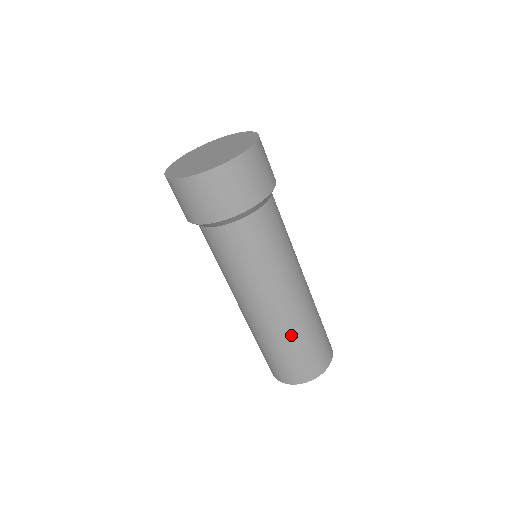
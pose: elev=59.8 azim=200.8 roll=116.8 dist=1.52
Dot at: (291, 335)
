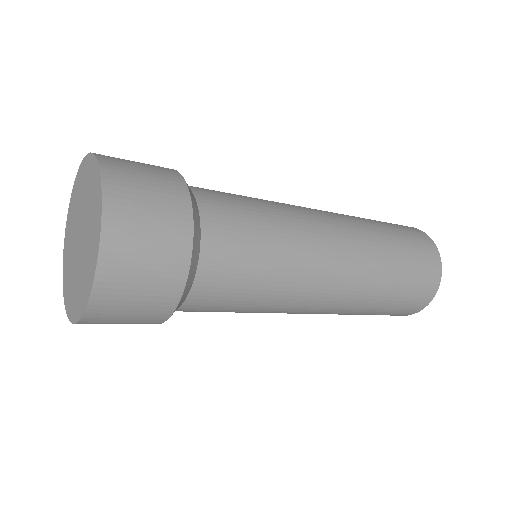
Dot at: (365, 305)
